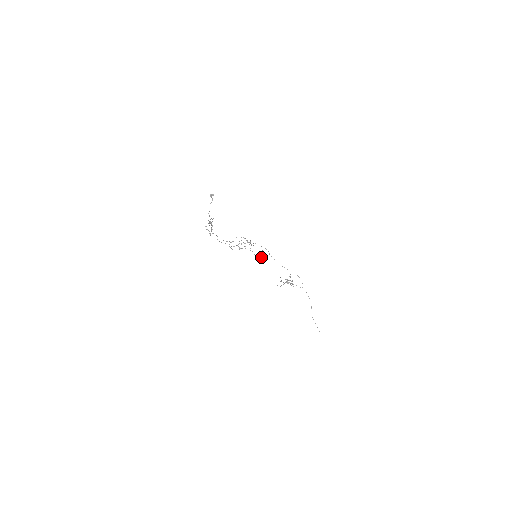
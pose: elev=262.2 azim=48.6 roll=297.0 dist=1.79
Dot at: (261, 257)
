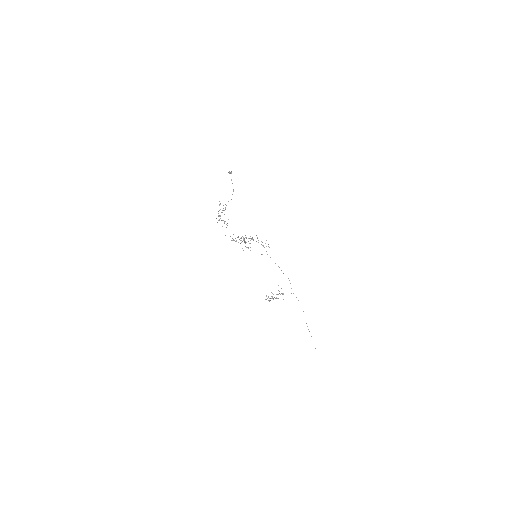
Dot at: occluded
